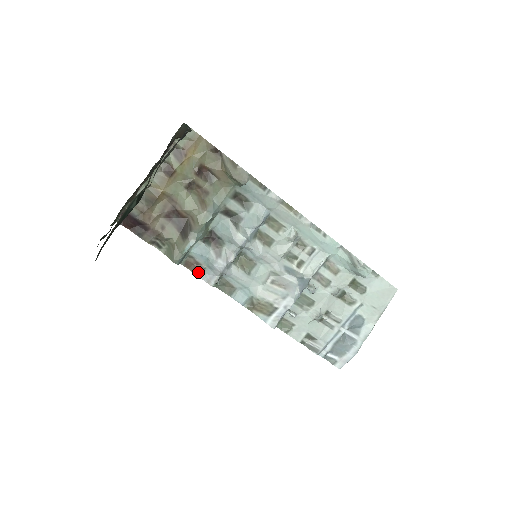
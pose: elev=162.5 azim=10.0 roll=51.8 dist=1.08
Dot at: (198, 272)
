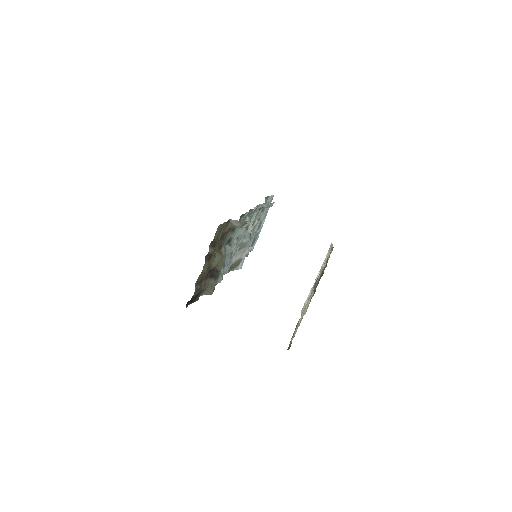
Dot at: occluded
